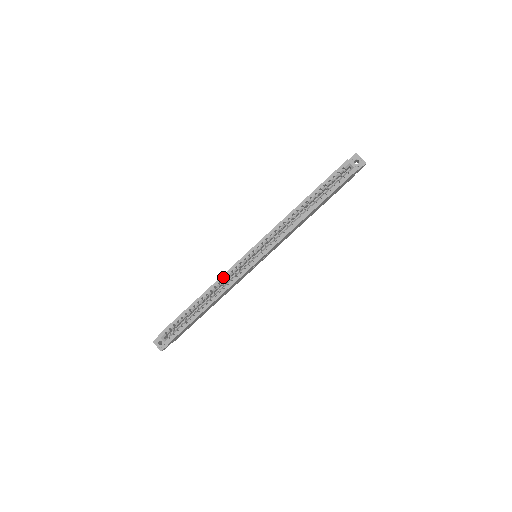
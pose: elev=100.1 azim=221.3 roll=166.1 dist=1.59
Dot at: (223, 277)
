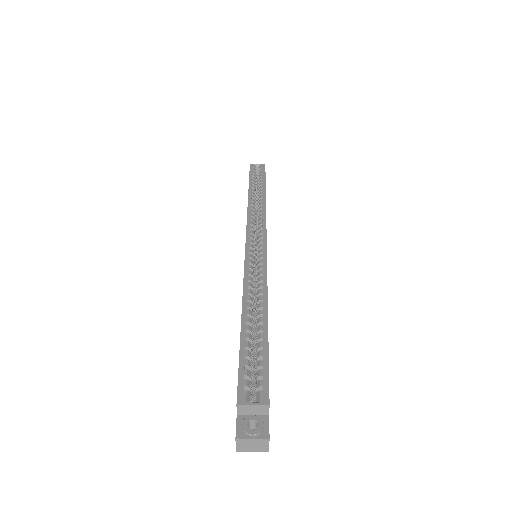
Dot at: (247, 274)
